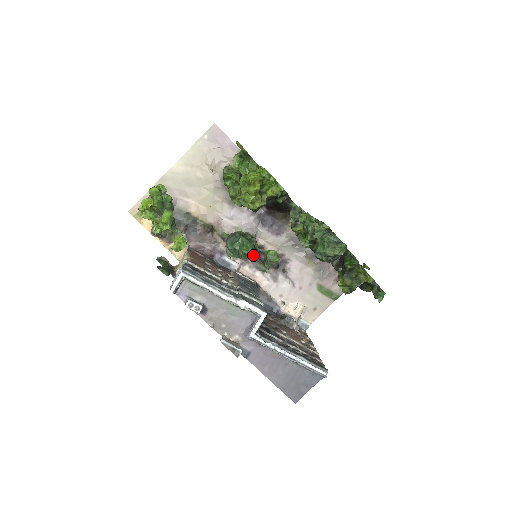
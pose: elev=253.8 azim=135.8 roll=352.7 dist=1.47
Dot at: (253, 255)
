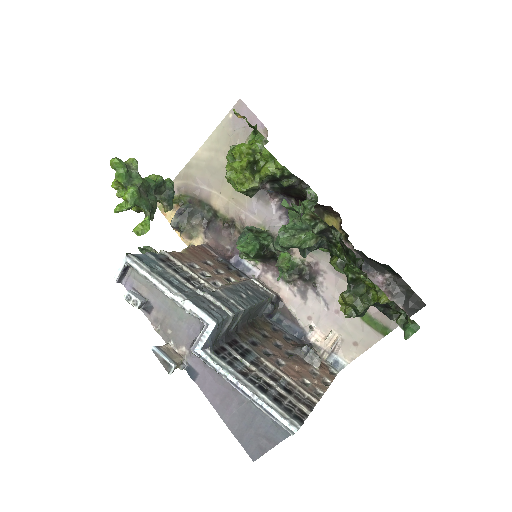
Dot at: occluded
